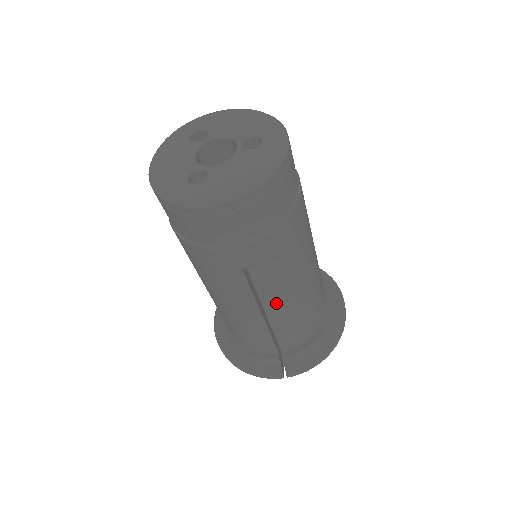
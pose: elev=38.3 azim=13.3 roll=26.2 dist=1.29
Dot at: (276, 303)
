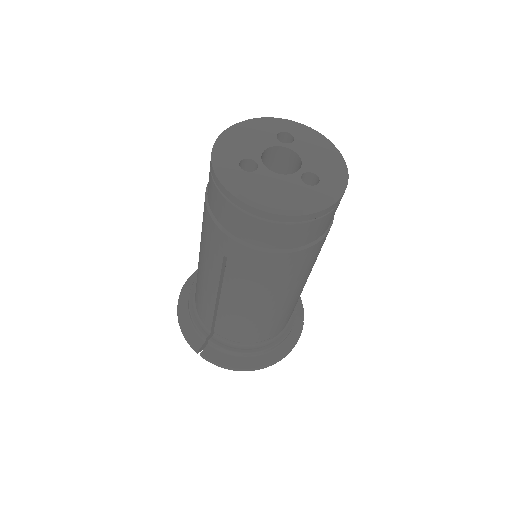
Dot at: (232, 300)
